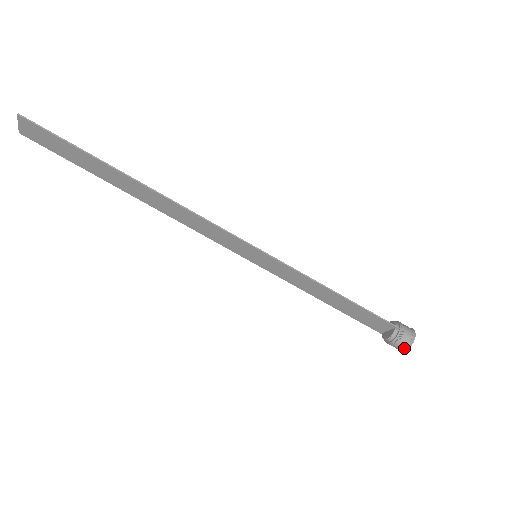
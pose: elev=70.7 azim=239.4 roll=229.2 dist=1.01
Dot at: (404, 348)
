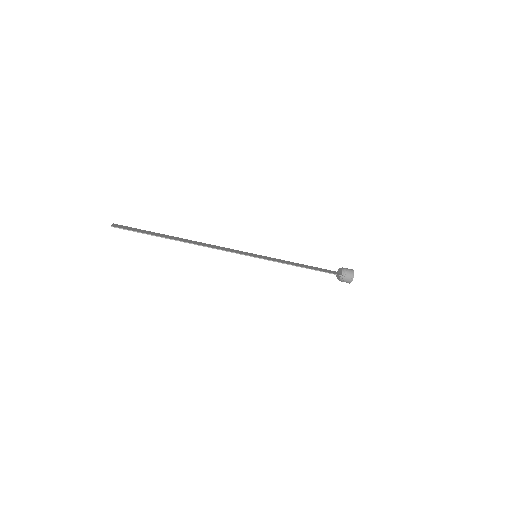
Dot at: occluded
